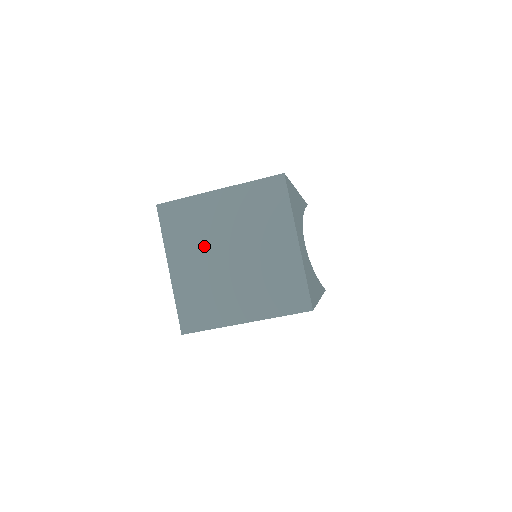
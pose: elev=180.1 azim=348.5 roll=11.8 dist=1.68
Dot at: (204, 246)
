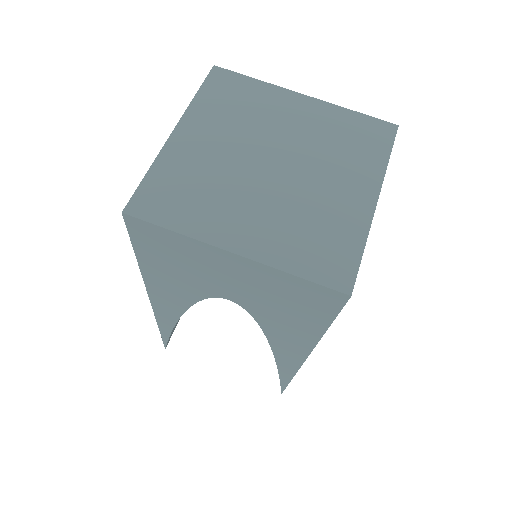
Dot at: (235, 188)
